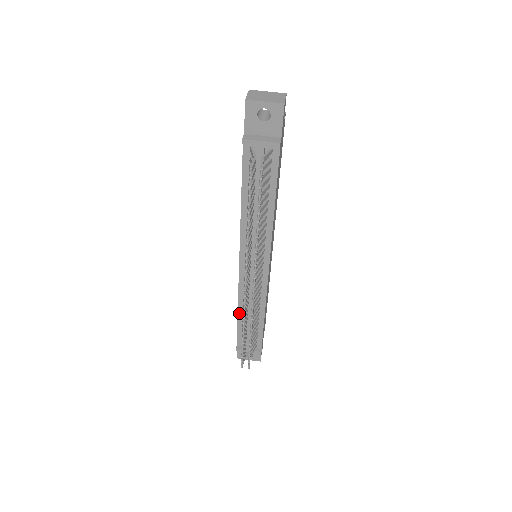
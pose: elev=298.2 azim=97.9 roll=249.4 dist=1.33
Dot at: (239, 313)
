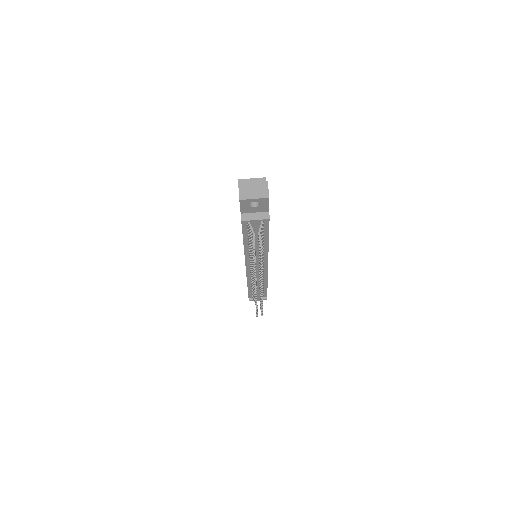
Dot at: (248, 285)
